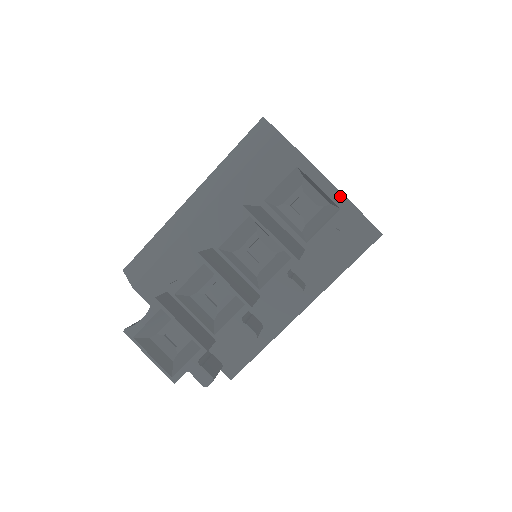
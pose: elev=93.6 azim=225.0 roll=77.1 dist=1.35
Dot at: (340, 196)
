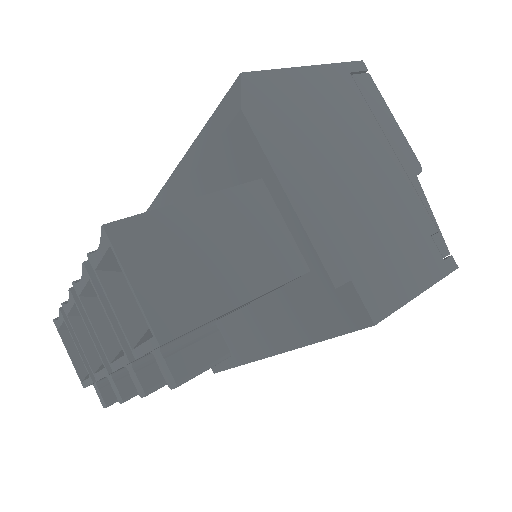
Dot at: (308, 246)
